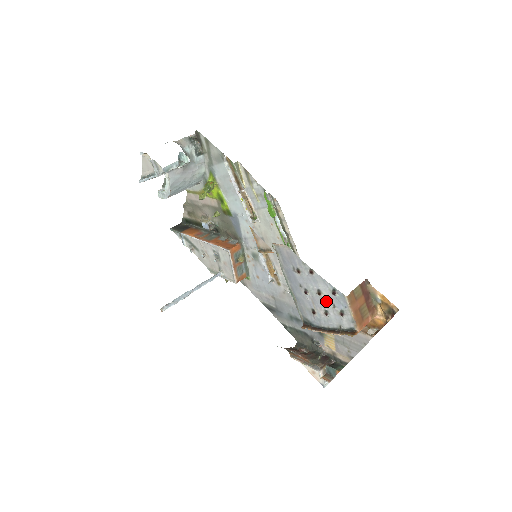
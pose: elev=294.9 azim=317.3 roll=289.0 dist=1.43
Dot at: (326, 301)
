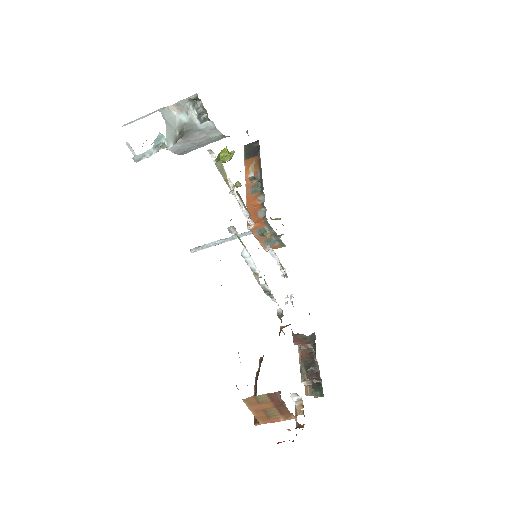
Dot at: occluded
